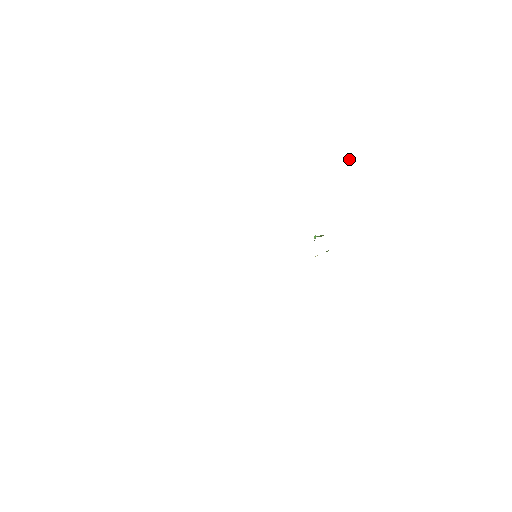
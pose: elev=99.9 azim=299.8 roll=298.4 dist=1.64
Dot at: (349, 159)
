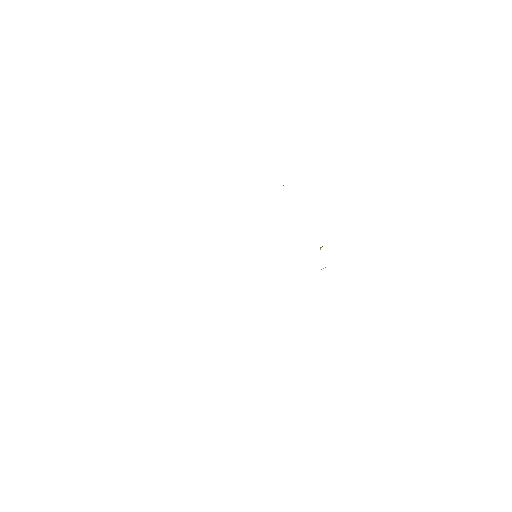
Dot at: occluded
